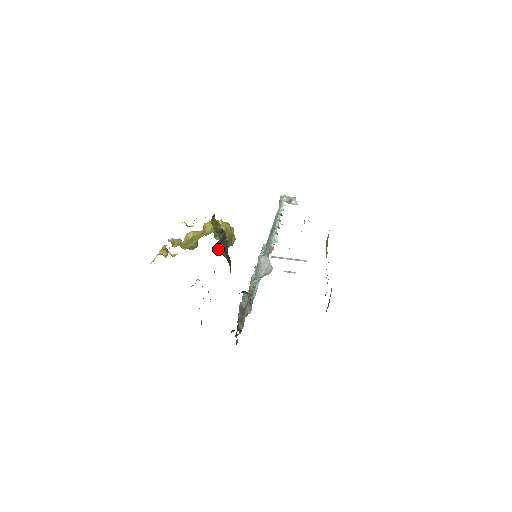
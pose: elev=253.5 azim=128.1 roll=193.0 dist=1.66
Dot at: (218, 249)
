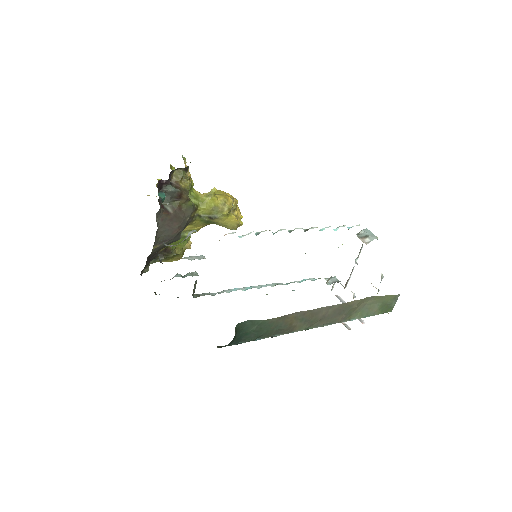
Dot at: (168, 202)
